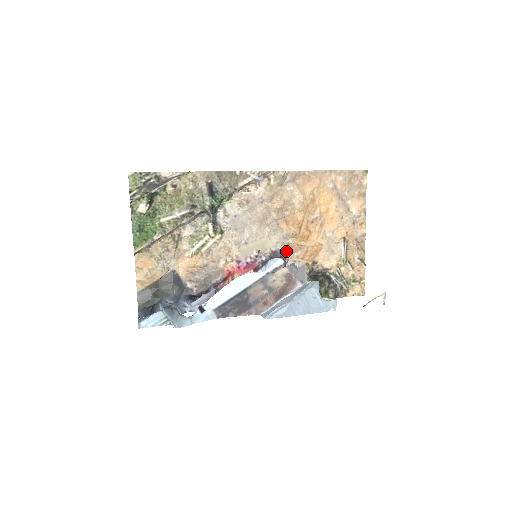
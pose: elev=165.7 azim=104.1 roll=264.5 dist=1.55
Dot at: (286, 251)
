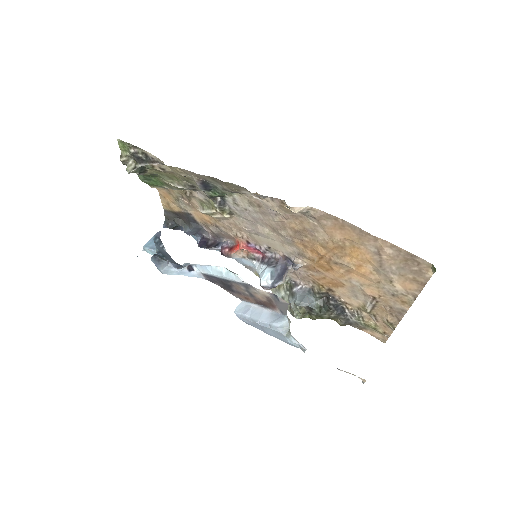
Dot at: (294, 268)
